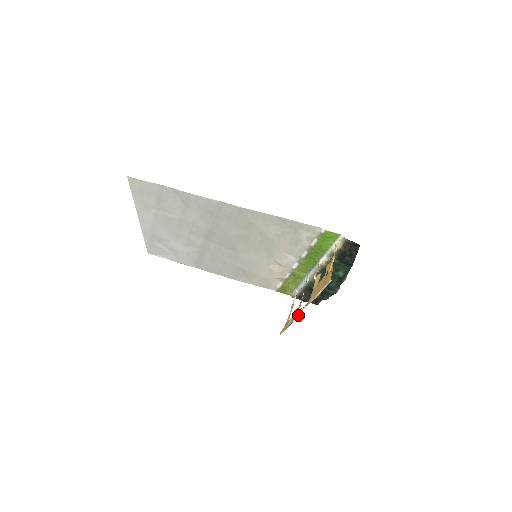
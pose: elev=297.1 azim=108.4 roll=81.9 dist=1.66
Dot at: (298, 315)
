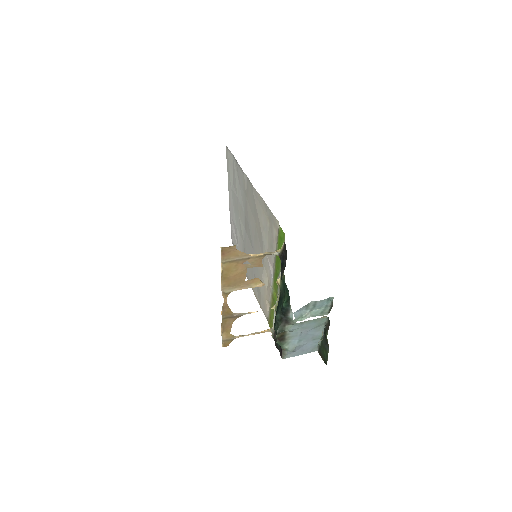
Dot at: (222, 311)
